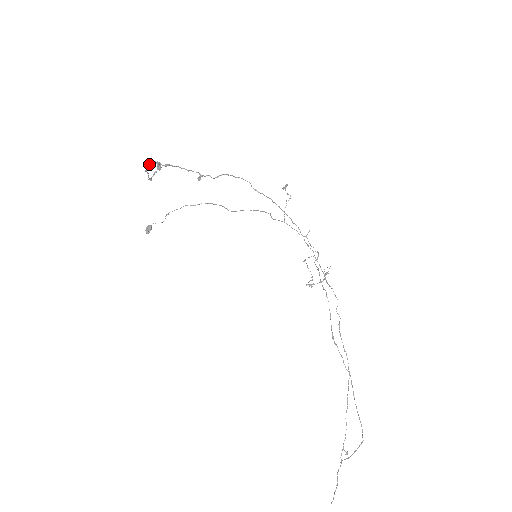
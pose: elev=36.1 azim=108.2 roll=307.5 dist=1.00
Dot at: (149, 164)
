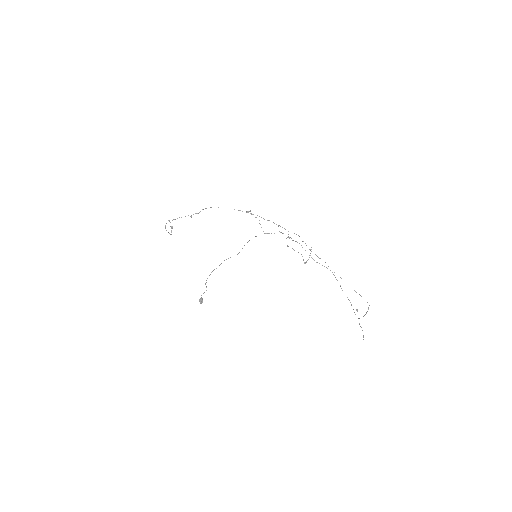
Dot at: (165, 225)
